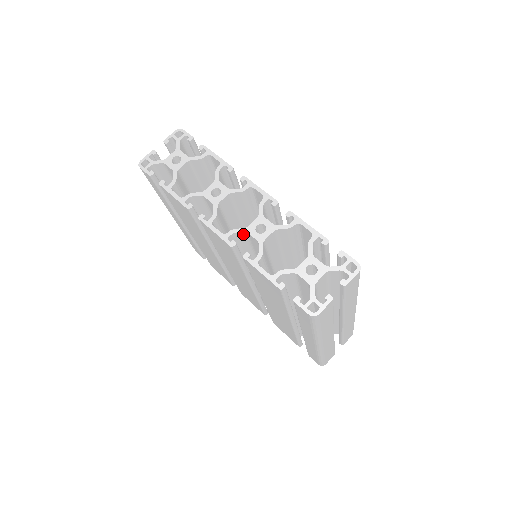
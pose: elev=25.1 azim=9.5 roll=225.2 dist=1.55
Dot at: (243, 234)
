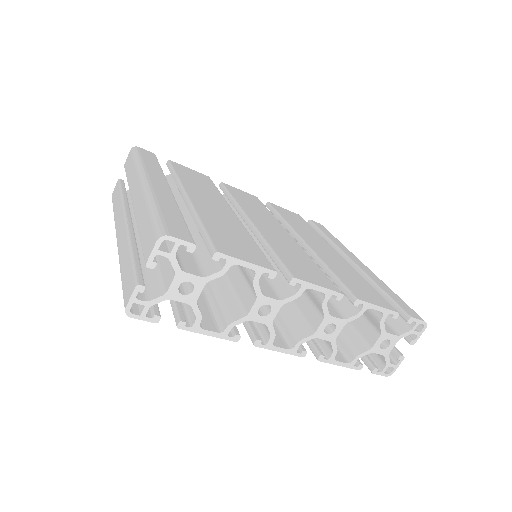
Dot at: (308, 336)
